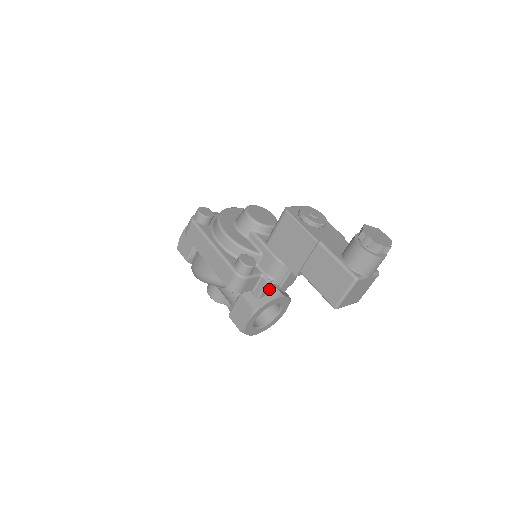
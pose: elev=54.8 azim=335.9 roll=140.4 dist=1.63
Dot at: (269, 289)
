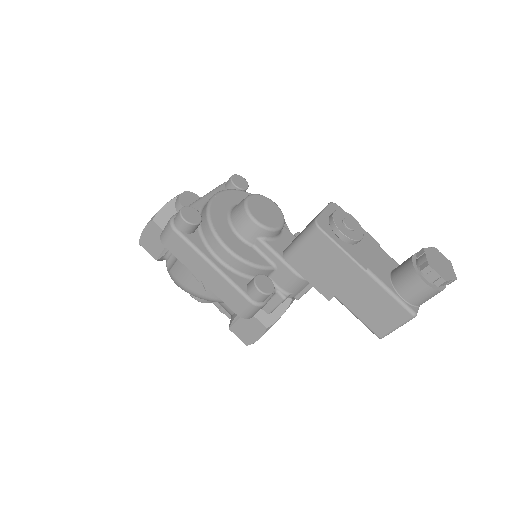
Dot at: occluded
